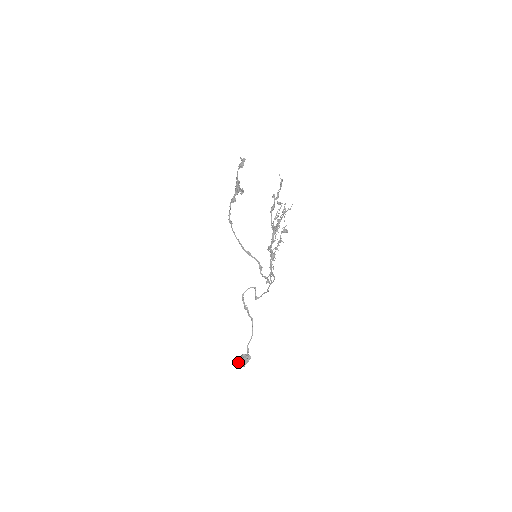
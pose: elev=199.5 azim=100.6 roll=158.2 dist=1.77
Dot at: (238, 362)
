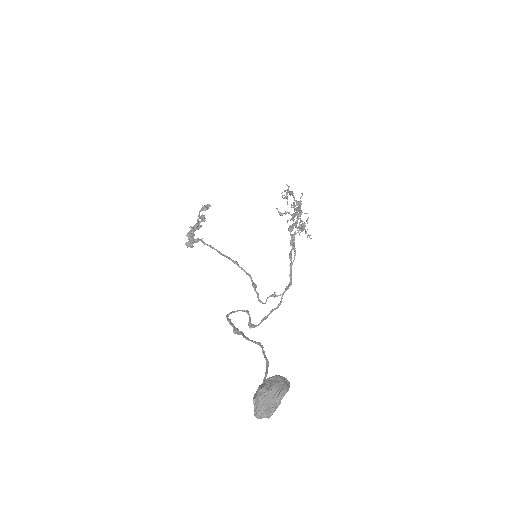
Dot at: (265, 387)
